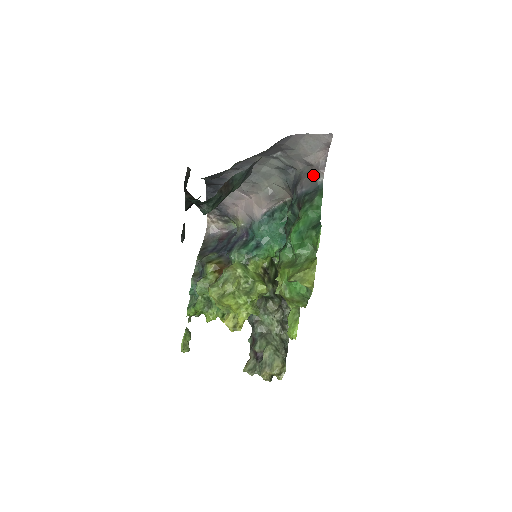
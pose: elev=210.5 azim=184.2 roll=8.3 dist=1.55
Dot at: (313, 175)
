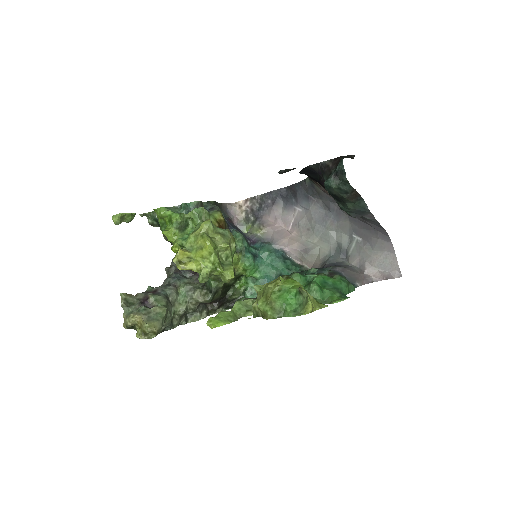
Dot at: (357, 276)
